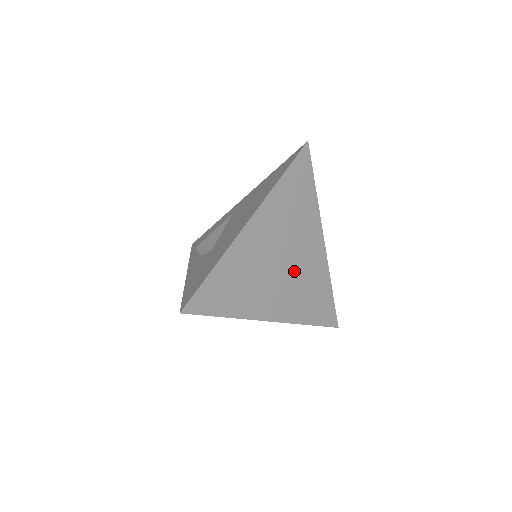
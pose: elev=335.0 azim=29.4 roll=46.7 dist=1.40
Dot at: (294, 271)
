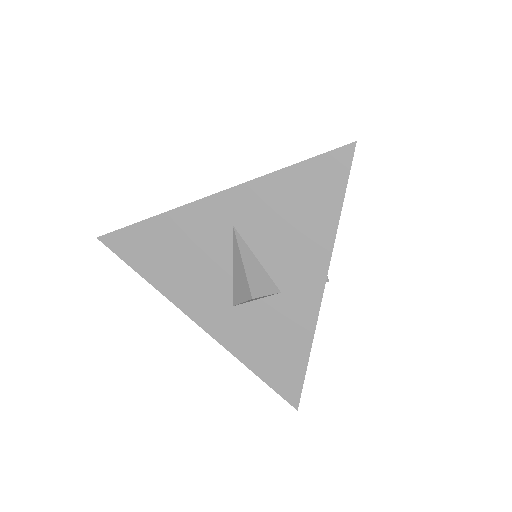
Dot at: occluded
